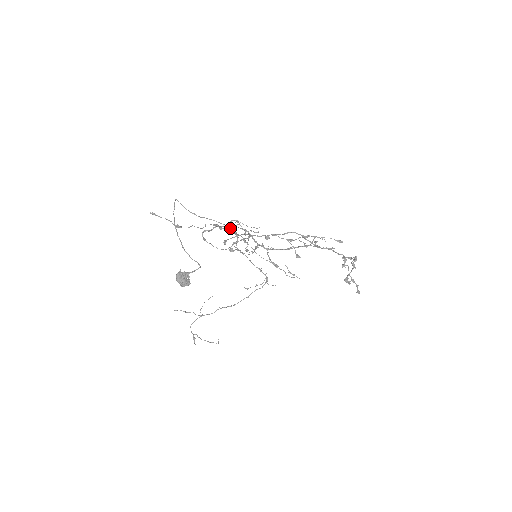
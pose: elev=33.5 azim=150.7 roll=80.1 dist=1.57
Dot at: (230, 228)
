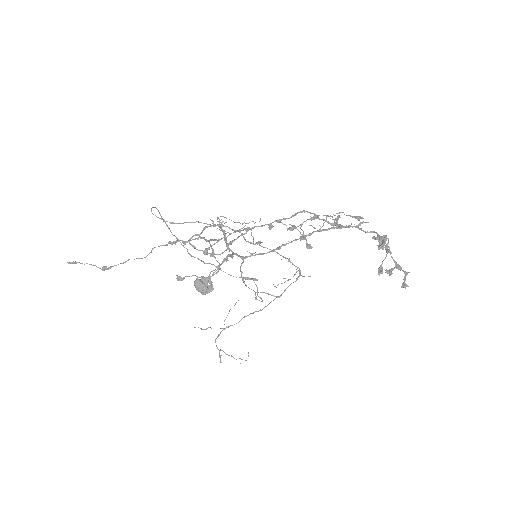
Dot at: occluded
